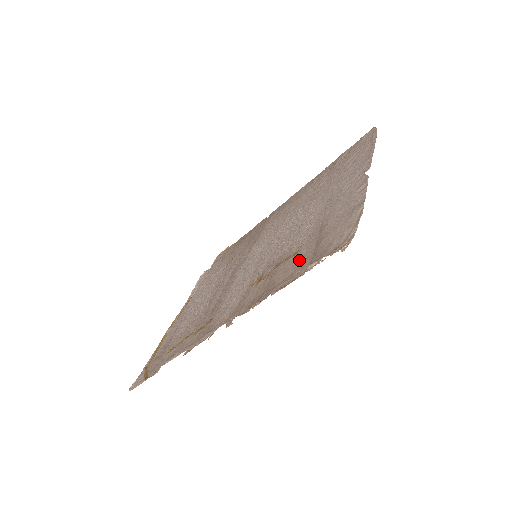
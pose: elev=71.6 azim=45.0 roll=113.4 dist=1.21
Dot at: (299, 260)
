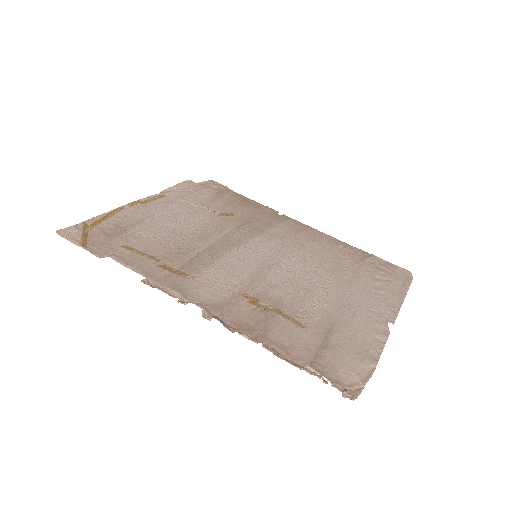
Dot at: (301, 340)
